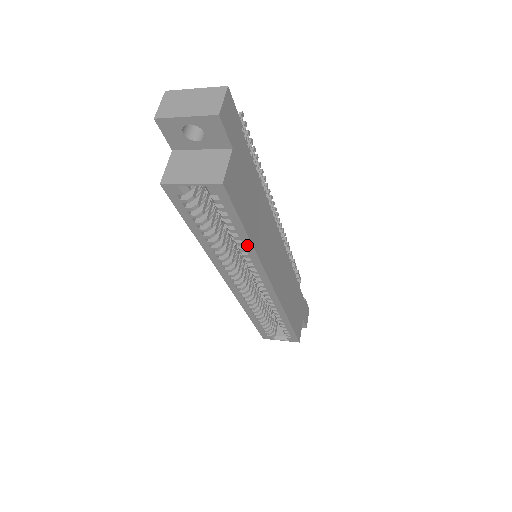
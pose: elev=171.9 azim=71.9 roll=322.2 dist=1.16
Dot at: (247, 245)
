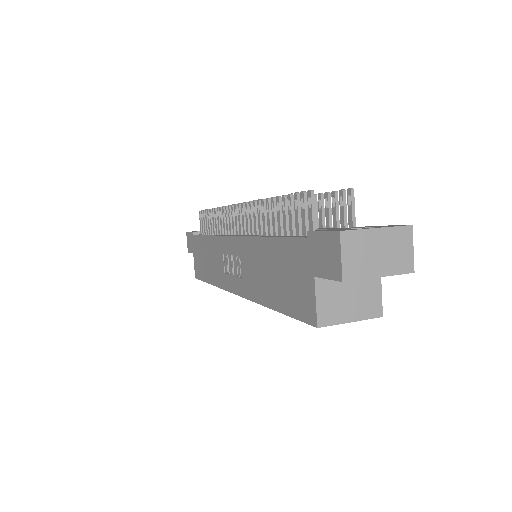
Dot at: occluded
